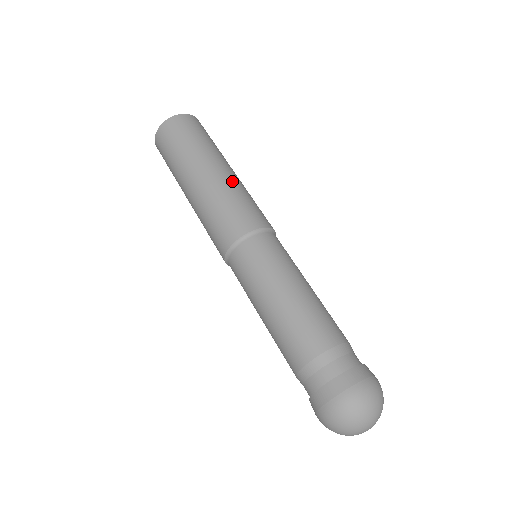
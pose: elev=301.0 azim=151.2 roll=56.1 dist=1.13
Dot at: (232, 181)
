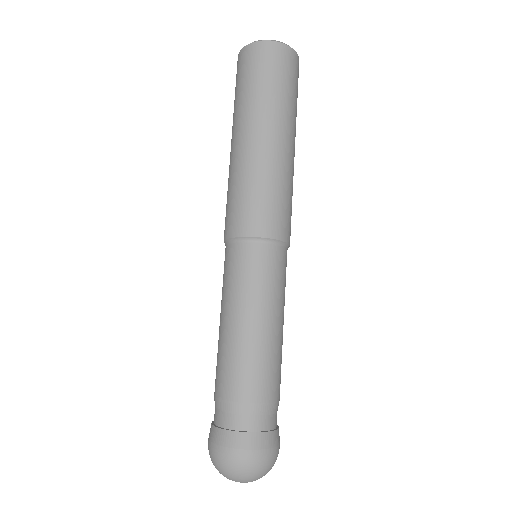
Dot at: (292, 170)
